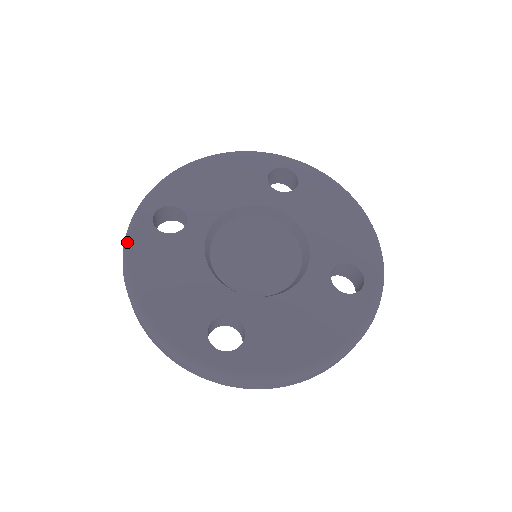
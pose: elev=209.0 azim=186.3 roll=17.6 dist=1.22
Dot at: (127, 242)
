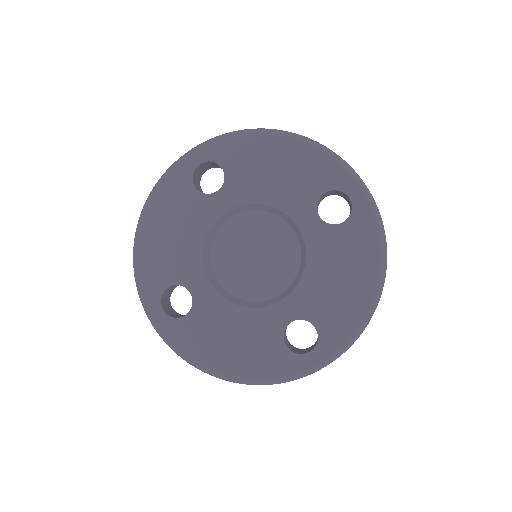
Dot at: (172, 348)
